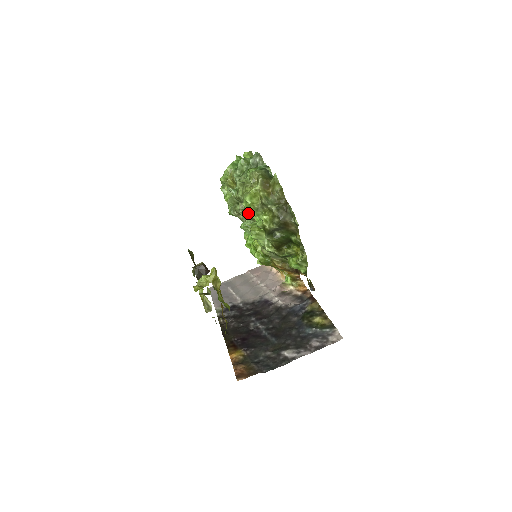
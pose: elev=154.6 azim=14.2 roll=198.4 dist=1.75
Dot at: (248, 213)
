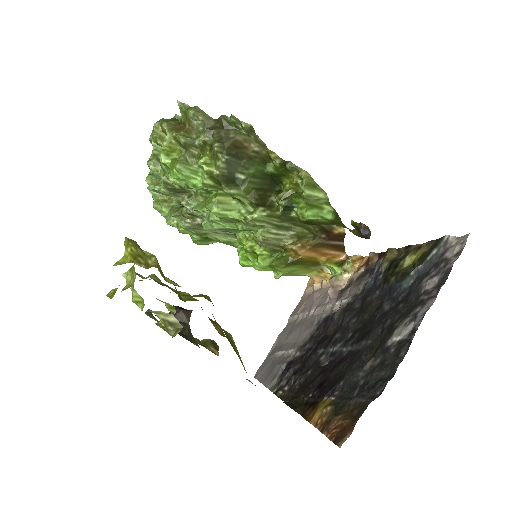
Dot at: (185, 186)
